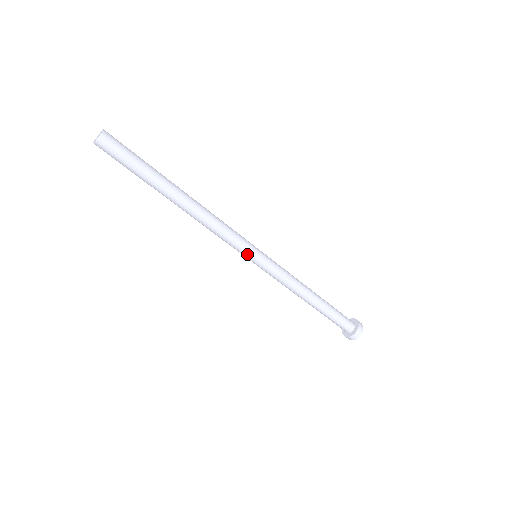
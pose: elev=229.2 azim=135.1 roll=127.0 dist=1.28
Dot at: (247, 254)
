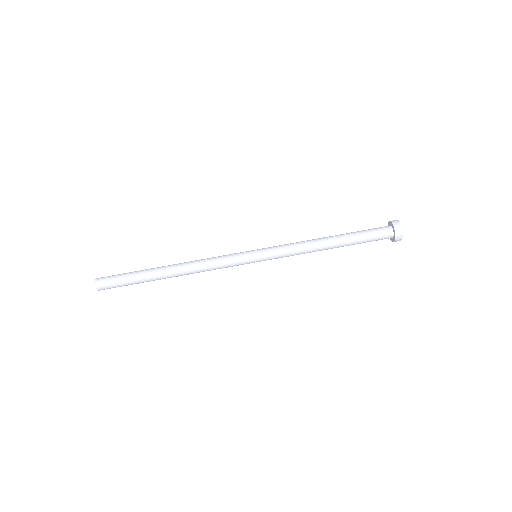
Dot at: (245, 253)
